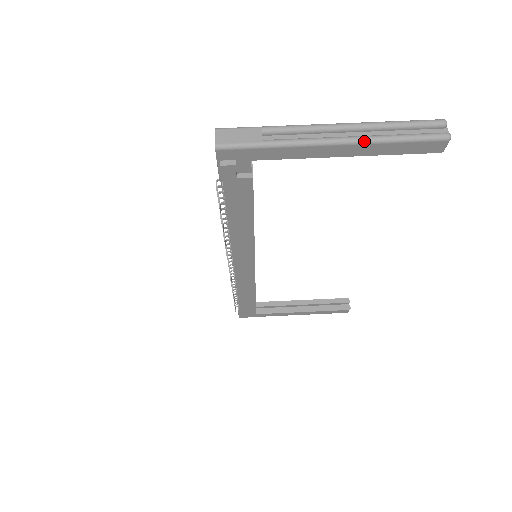
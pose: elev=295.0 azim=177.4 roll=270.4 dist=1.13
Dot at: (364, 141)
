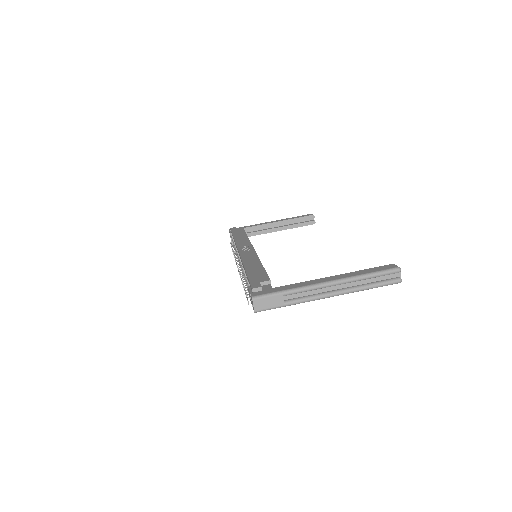
Dot at: (348, 293)
